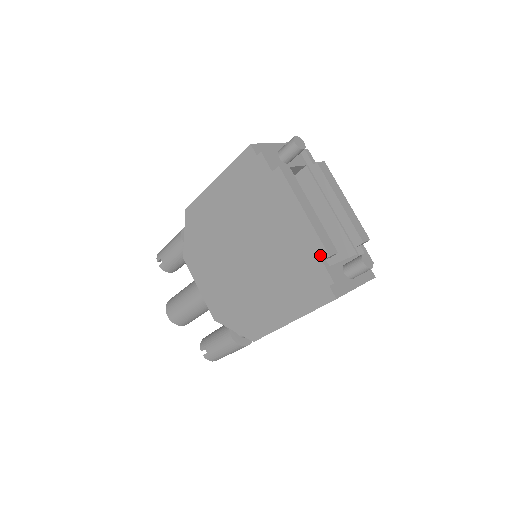
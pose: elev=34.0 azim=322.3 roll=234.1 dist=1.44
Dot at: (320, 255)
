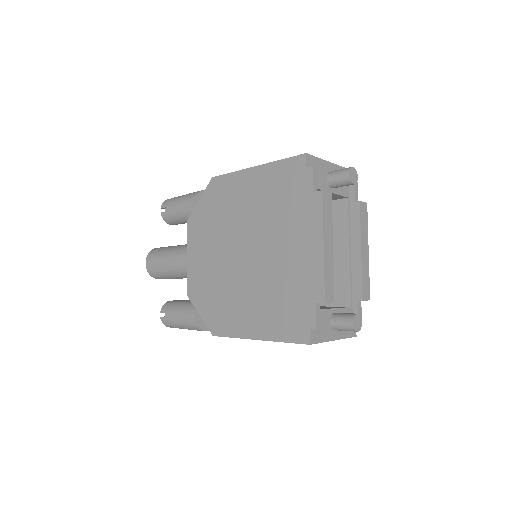
Dot at: (317, 296)
